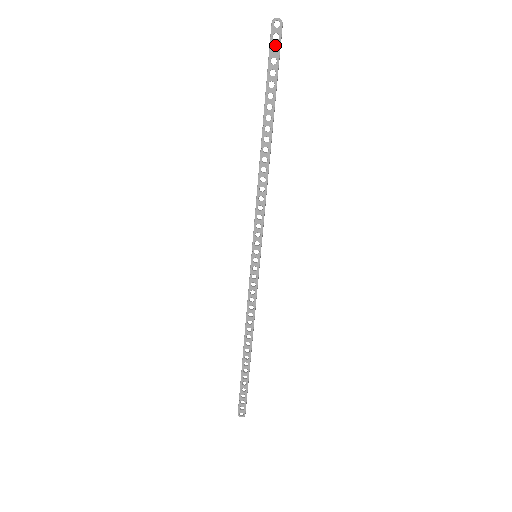
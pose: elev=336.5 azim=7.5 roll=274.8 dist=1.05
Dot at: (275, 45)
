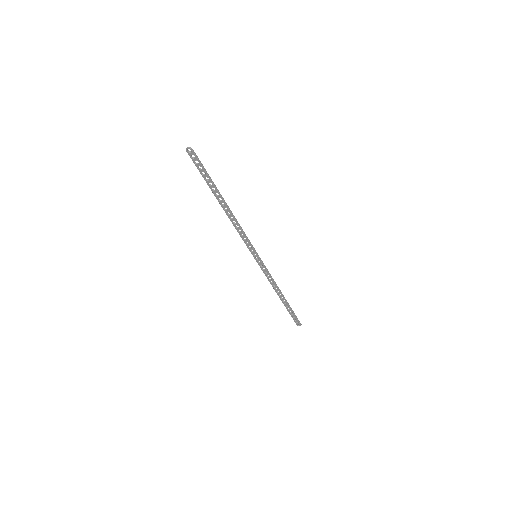
Dot at: occluded
